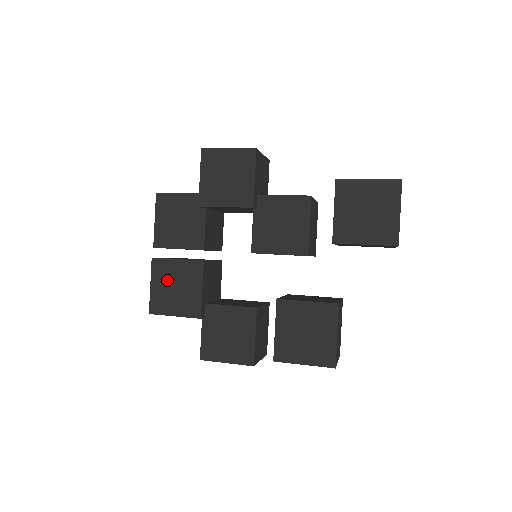
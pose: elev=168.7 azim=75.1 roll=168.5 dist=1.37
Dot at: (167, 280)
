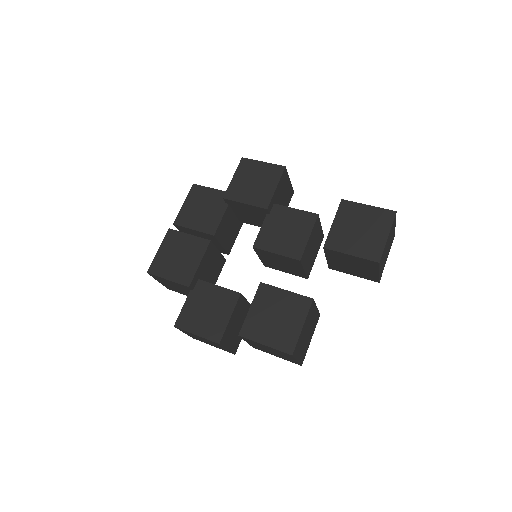
Dot at: (174, 249)
